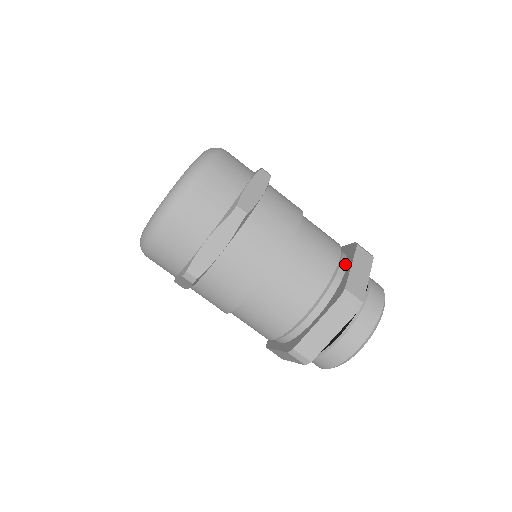
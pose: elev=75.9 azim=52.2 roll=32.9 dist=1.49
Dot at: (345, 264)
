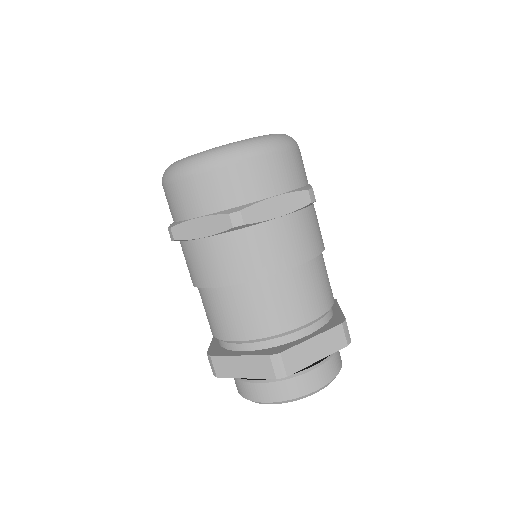
Dot at: occluded
